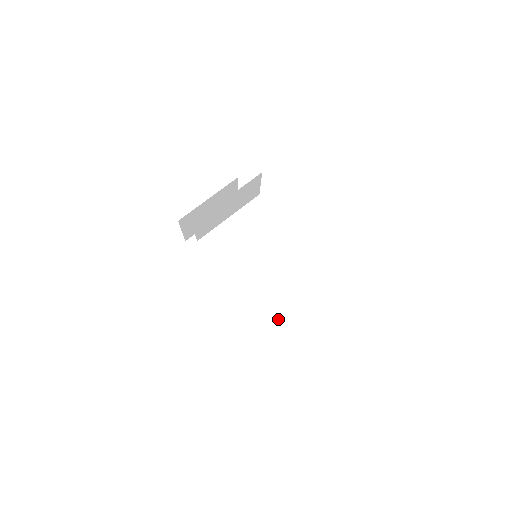
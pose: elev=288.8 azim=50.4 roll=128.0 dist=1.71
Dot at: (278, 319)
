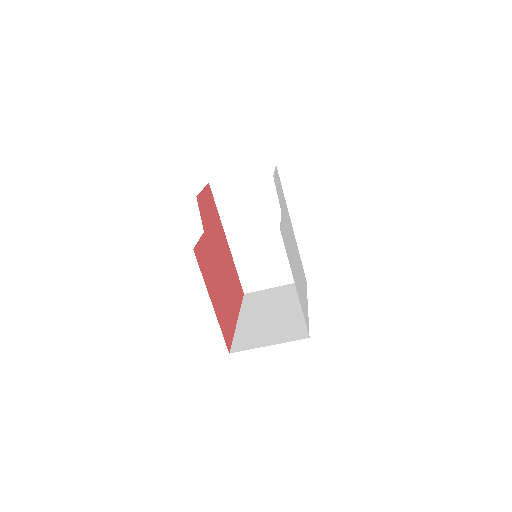
Dot at: (262, 285)
